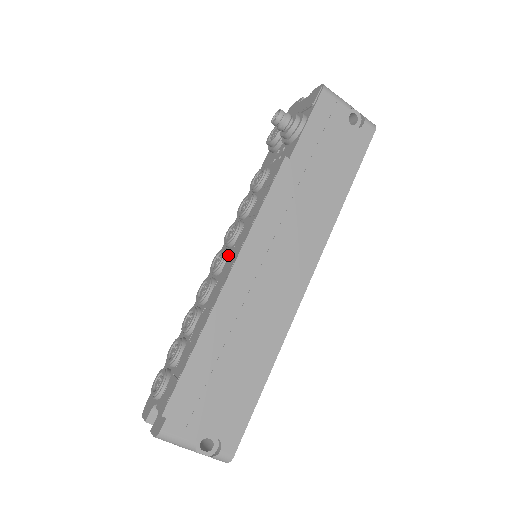
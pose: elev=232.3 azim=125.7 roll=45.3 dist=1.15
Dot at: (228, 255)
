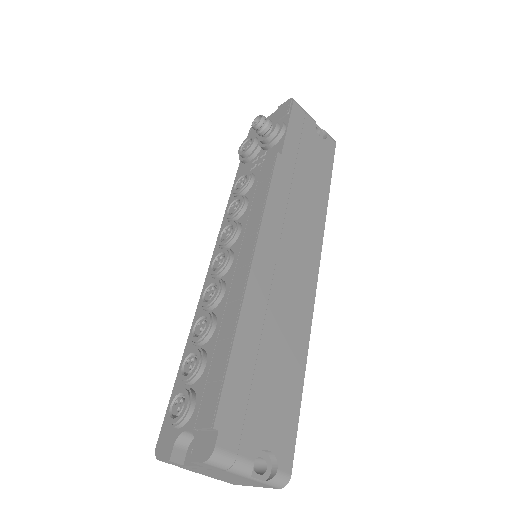
Dot at: (232, 252)
